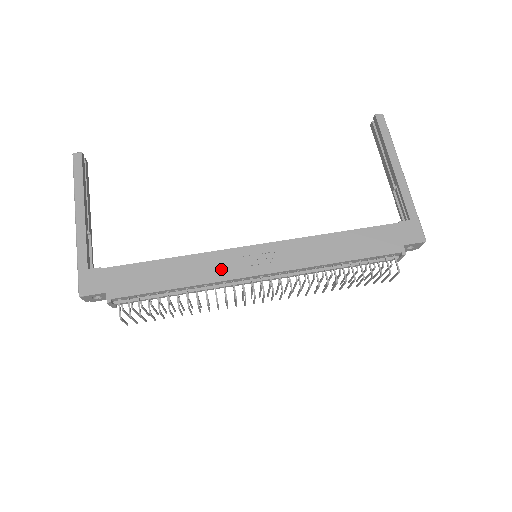
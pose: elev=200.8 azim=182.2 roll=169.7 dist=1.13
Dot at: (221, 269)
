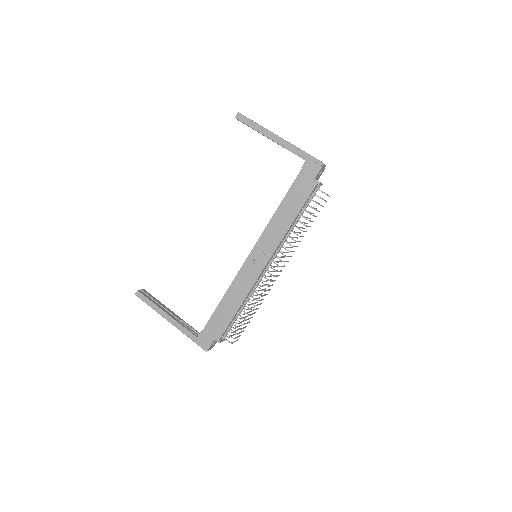
Dot at: (247, 281)
